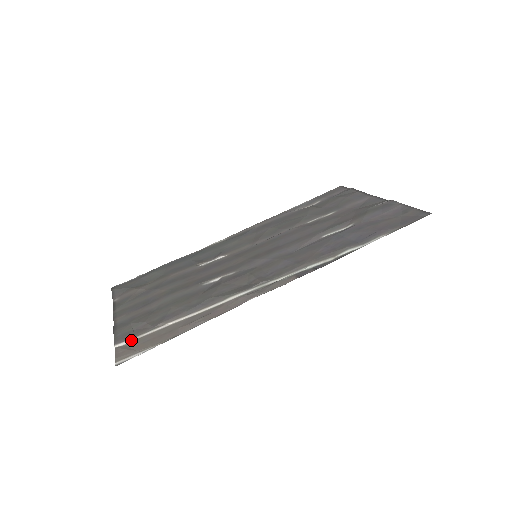
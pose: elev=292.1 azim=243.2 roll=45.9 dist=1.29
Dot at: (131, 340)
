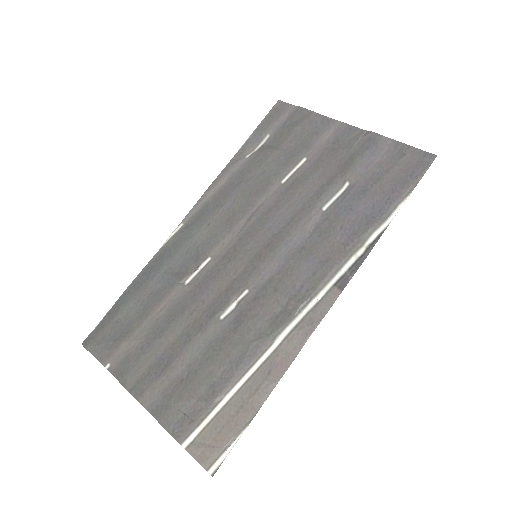
Dot at: (197, 431)
